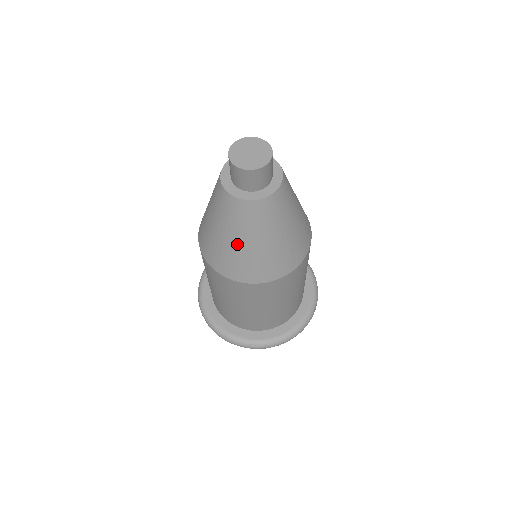
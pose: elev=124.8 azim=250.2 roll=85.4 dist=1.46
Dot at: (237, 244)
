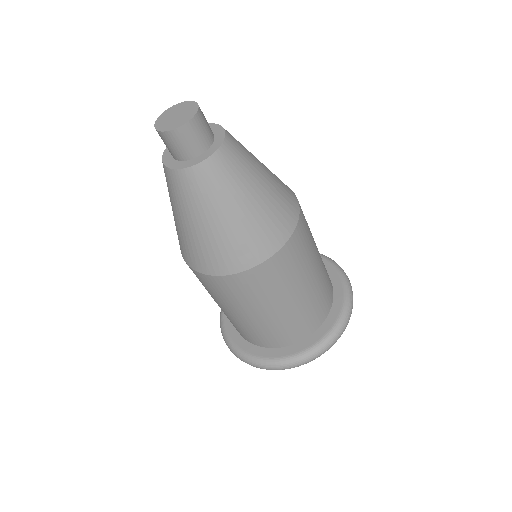
Dot at: (175, 217)
